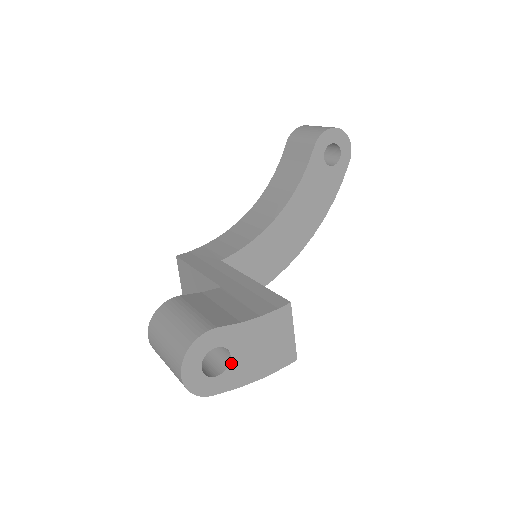
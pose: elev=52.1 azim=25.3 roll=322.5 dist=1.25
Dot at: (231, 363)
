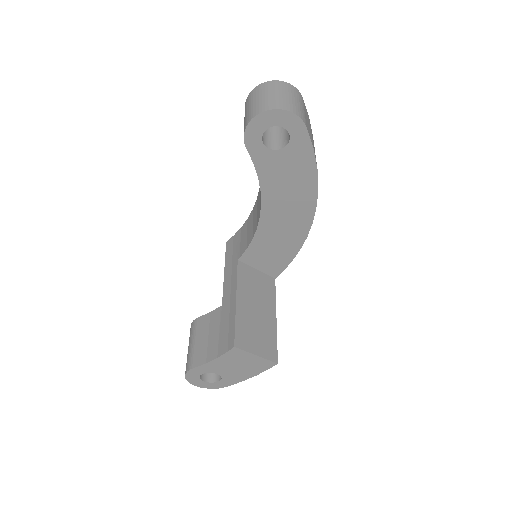
Dot at: (222, 376)
